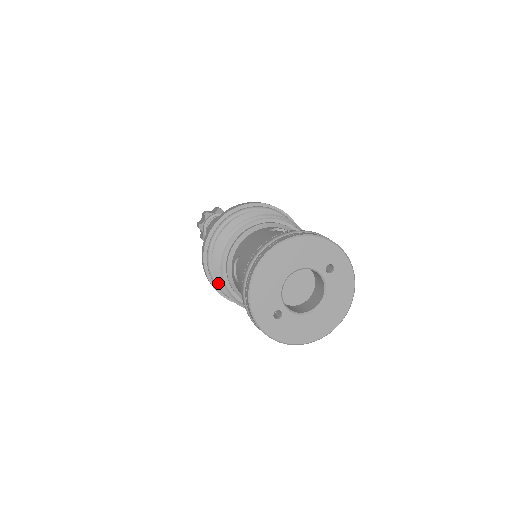
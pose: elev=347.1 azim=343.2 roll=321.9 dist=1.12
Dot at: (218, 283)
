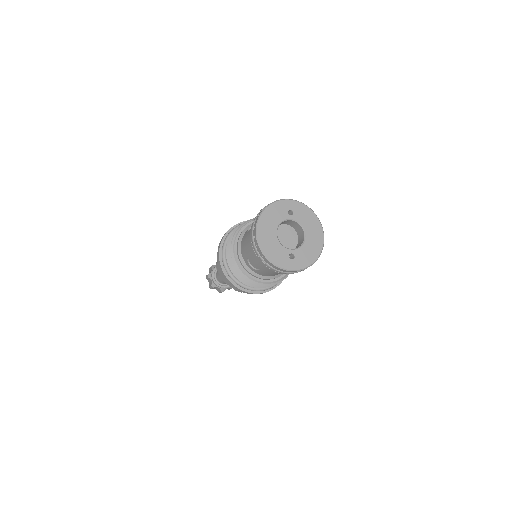
Dot at: occluded
